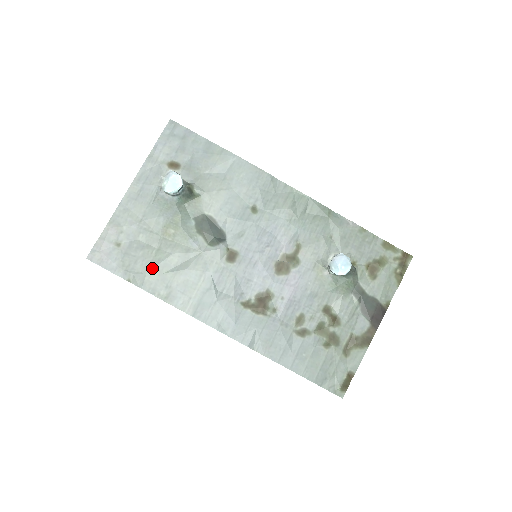
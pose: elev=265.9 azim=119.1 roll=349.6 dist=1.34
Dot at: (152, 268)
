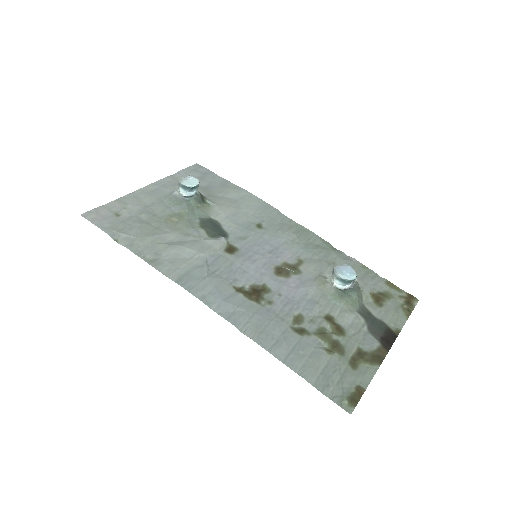
Dot at: (145, 236)
